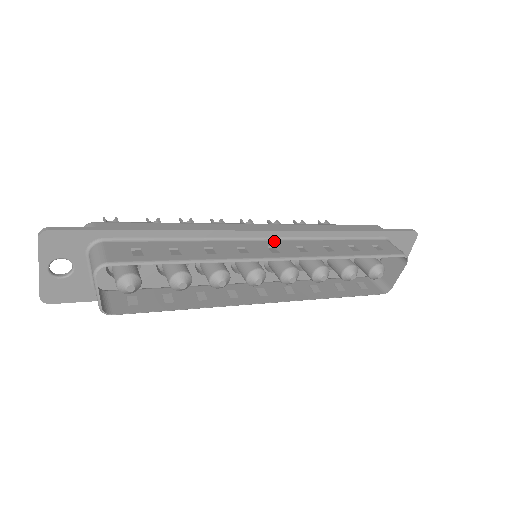
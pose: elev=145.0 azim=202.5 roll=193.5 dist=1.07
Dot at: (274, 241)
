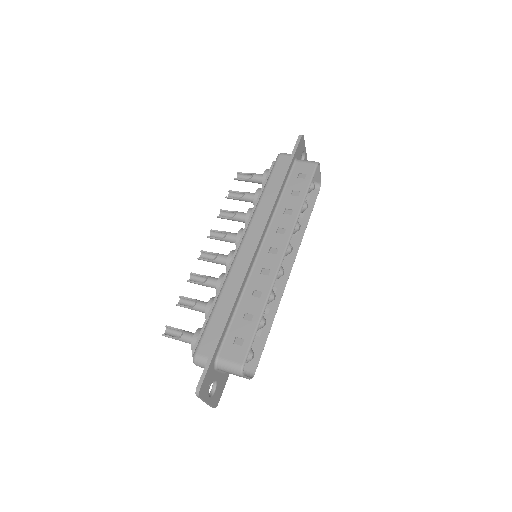
Dot at: (264, 244)
